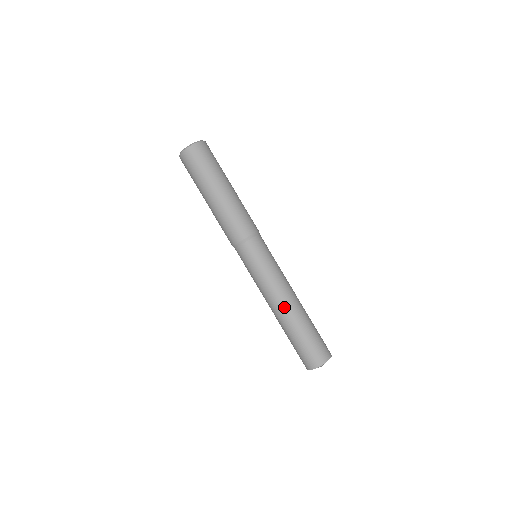
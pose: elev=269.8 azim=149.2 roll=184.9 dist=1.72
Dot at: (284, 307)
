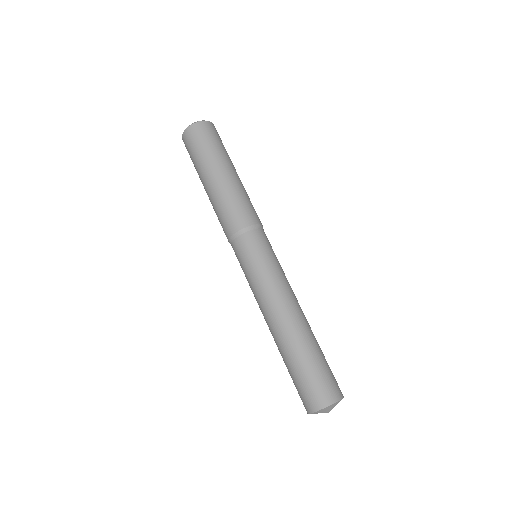
Dot at: (277, 322)
